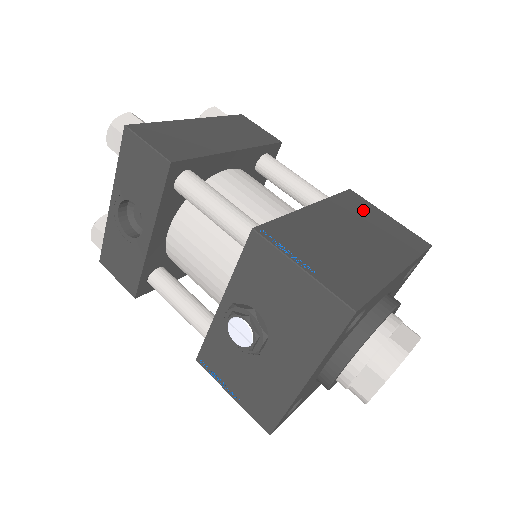
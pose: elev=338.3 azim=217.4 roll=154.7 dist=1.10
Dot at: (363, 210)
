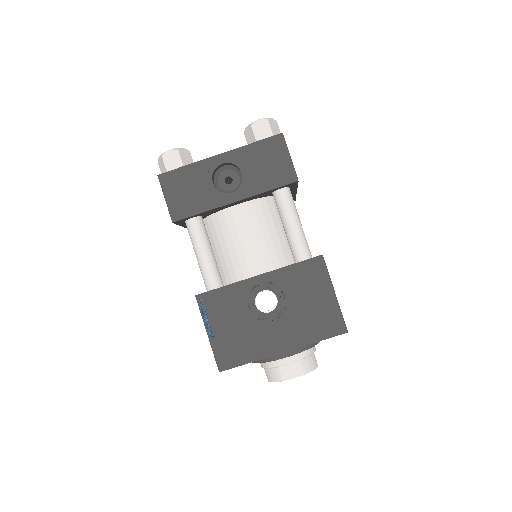
Dot at: occluded
